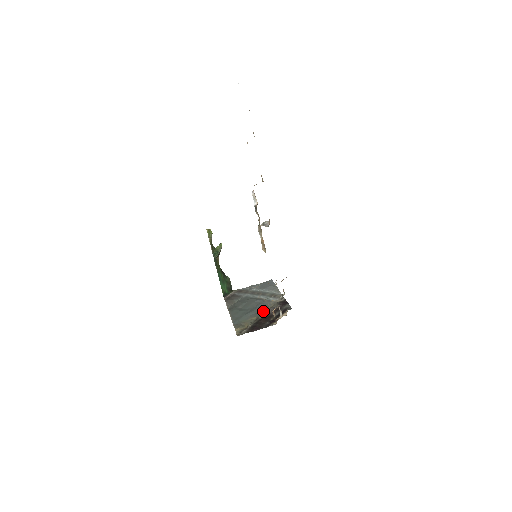
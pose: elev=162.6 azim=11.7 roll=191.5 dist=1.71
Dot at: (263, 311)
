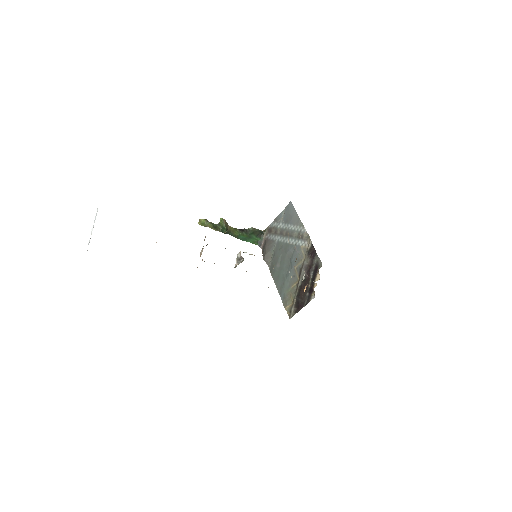
Dot at: (299, 270)
